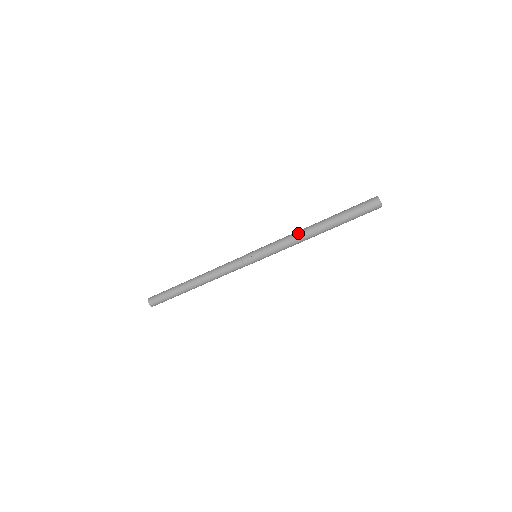
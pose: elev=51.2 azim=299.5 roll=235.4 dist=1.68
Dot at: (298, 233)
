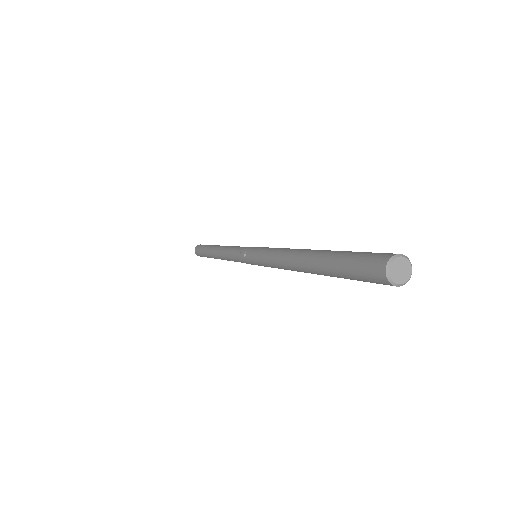
Dot at: (283, 254)
